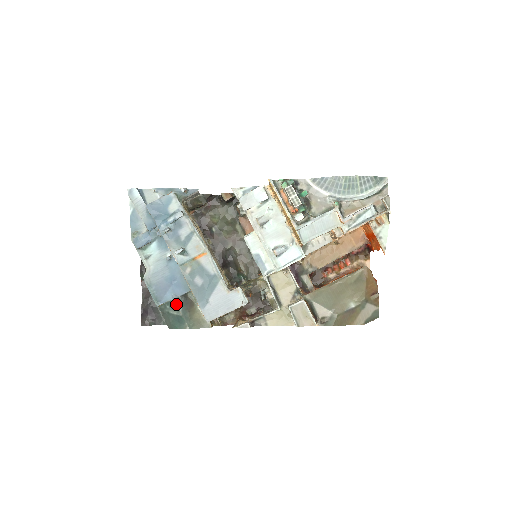
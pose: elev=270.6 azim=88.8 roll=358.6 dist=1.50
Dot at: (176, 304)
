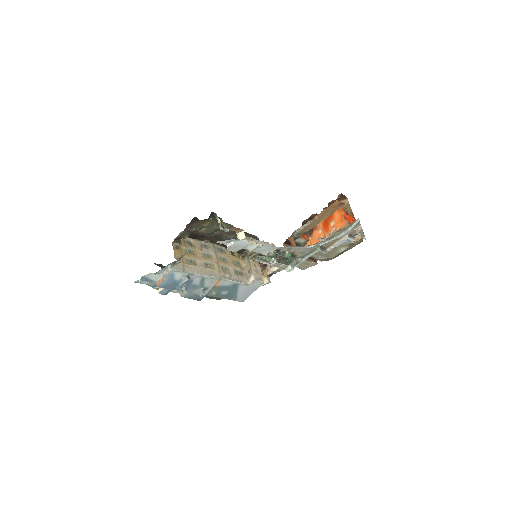
Dot at: occluded
